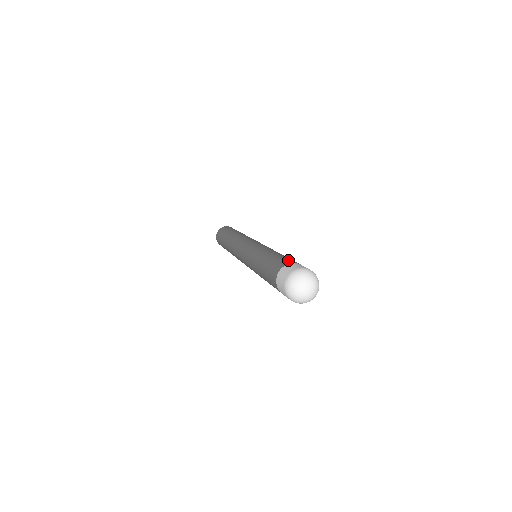
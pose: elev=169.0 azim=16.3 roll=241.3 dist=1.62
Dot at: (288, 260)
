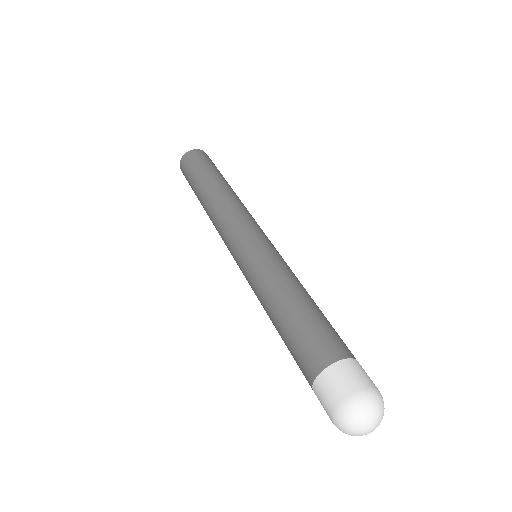
Dot at: (314, 353)
